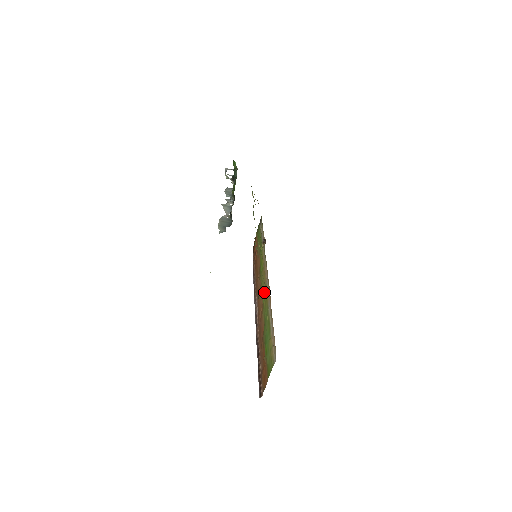
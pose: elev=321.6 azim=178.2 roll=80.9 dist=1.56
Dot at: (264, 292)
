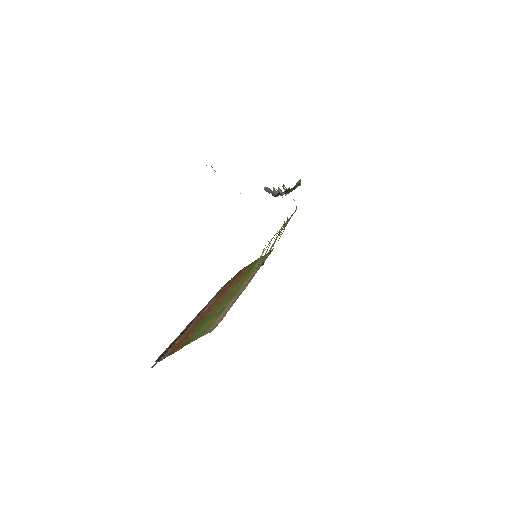
Dot at: (234, 291)
